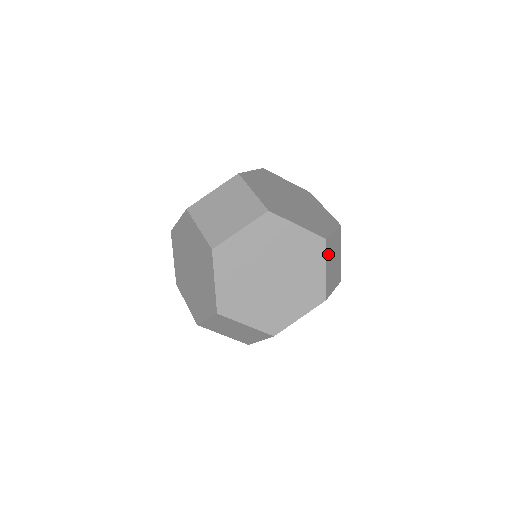
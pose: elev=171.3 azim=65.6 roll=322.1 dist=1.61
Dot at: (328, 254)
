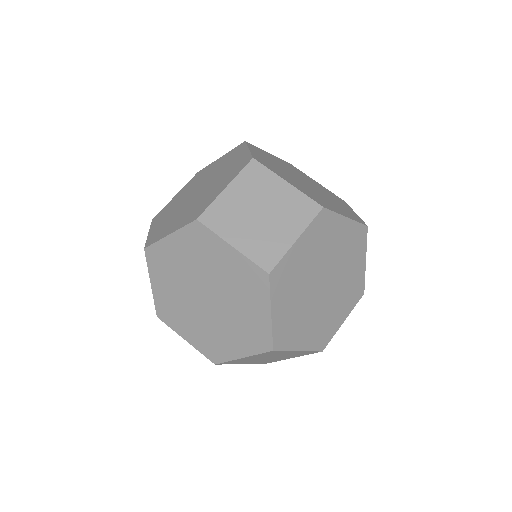
Dot at: occluded
